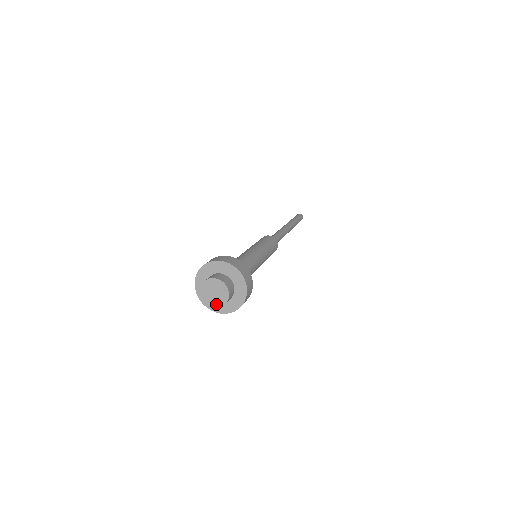
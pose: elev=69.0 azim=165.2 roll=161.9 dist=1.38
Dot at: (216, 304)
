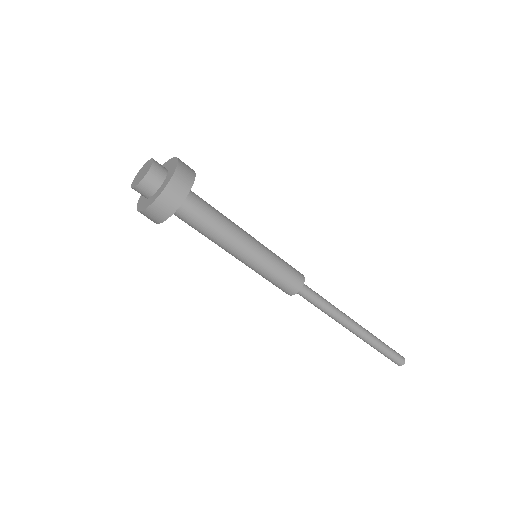
Dot at: (139, 182)
